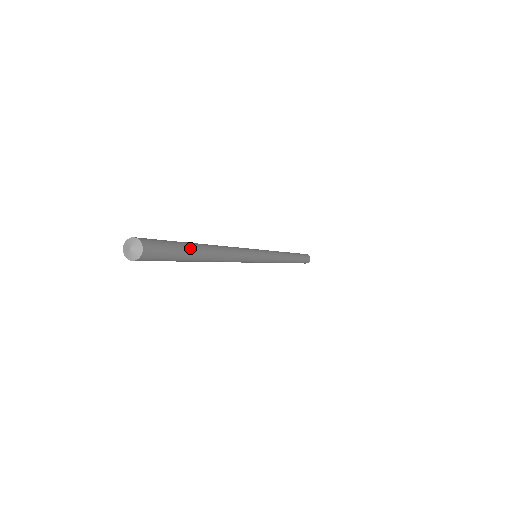
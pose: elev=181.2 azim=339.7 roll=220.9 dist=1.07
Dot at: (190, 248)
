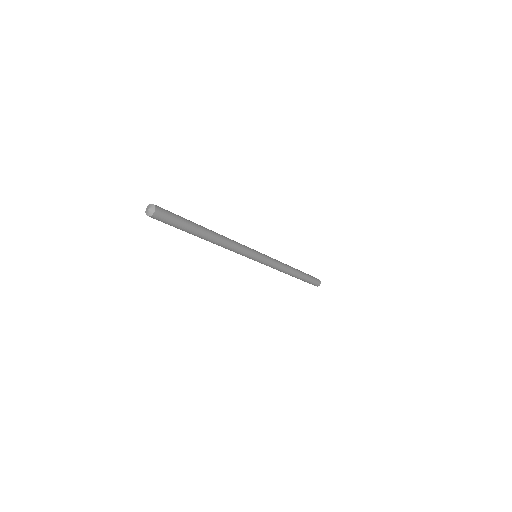
Dot at: (188, 220)
